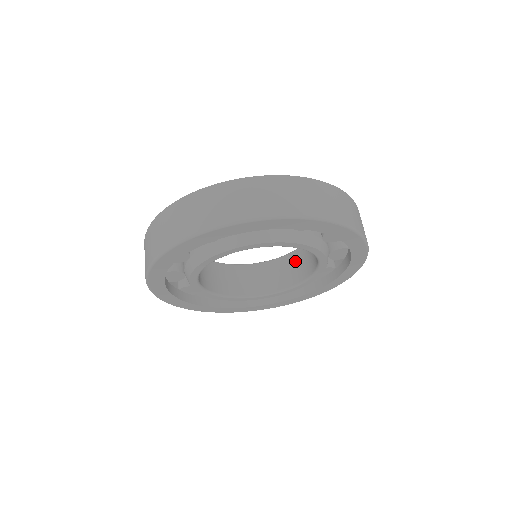
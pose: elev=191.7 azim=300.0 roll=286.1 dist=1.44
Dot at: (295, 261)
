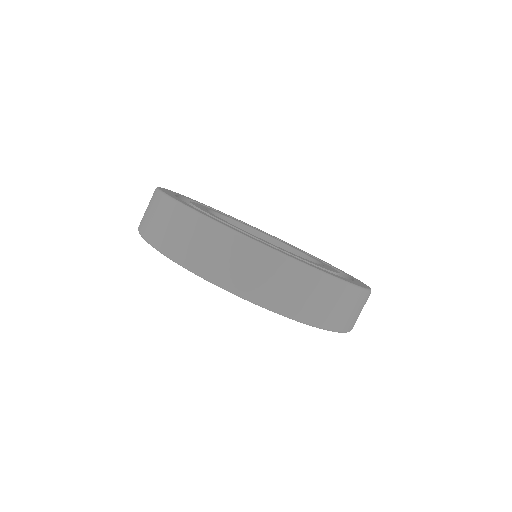
Dot at: occluded
